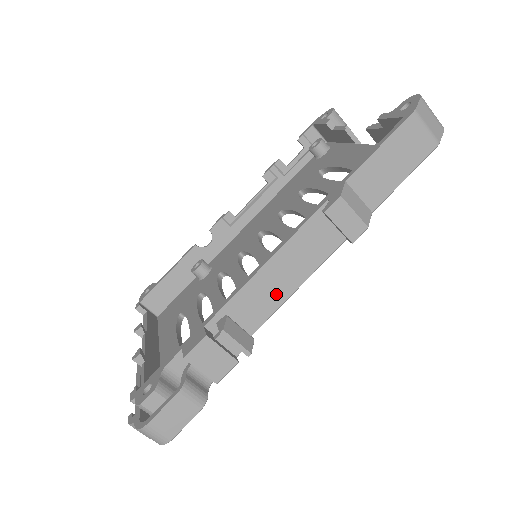
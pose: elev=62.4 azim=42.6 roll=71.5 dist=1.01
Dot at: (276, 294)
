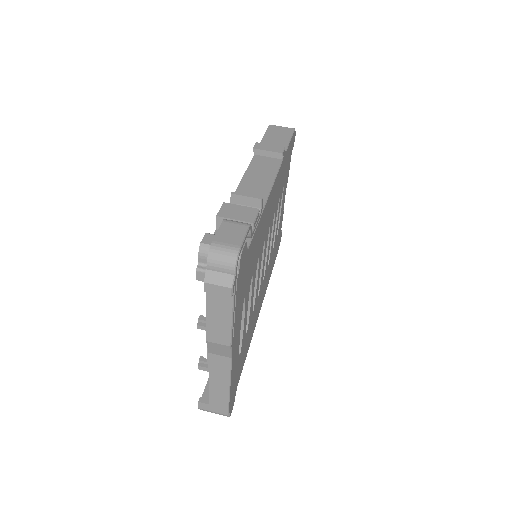
Dot at: (260, 191)
